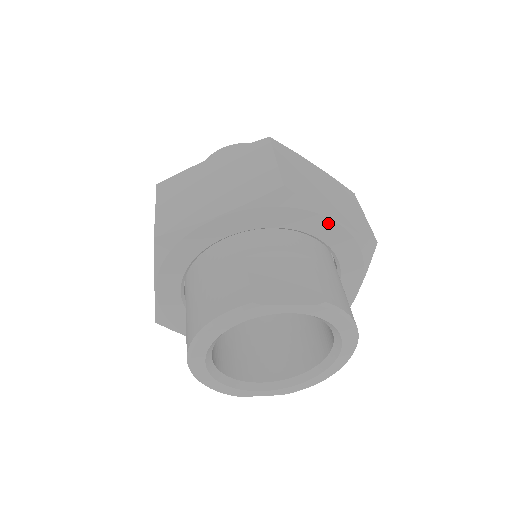
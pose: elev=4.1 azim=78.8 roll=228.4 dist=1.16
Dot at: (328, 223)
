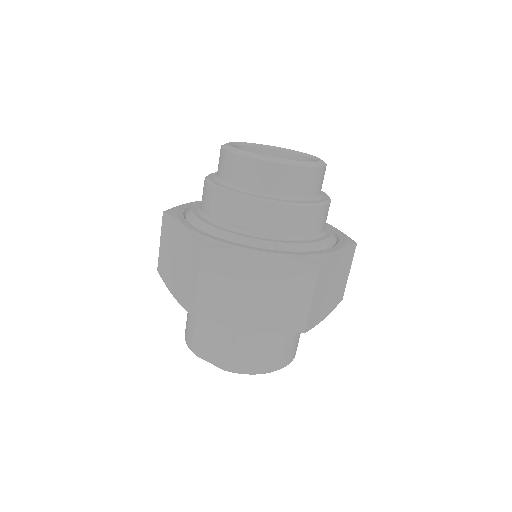
Dot at: (245, 326)
